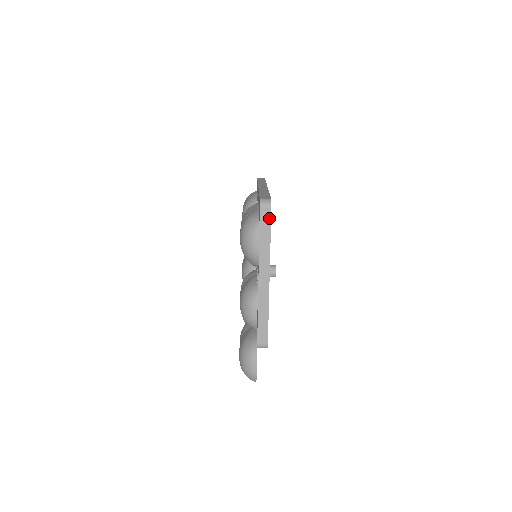
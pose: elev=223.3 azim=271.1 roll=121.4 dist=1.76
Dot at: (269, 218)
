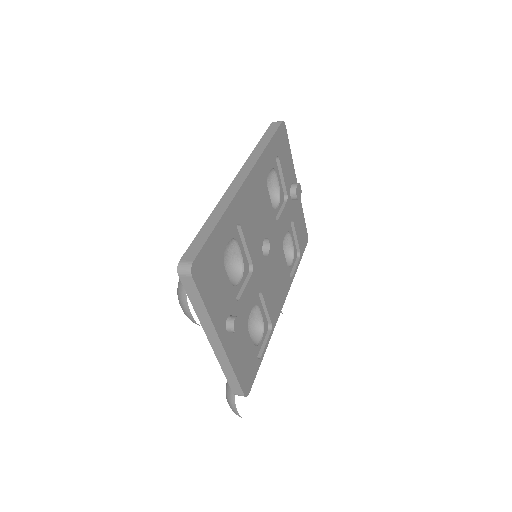
Dot at: (194, 287)
